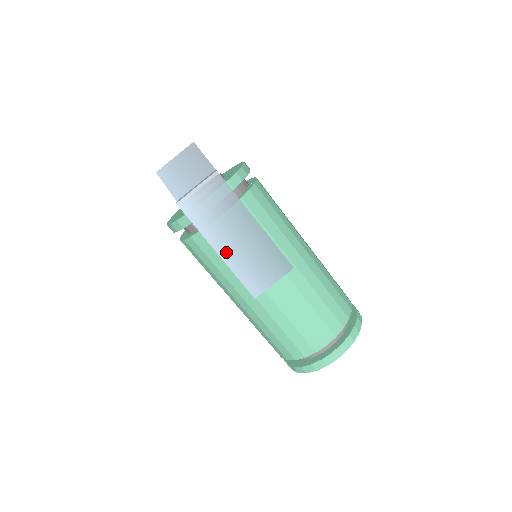
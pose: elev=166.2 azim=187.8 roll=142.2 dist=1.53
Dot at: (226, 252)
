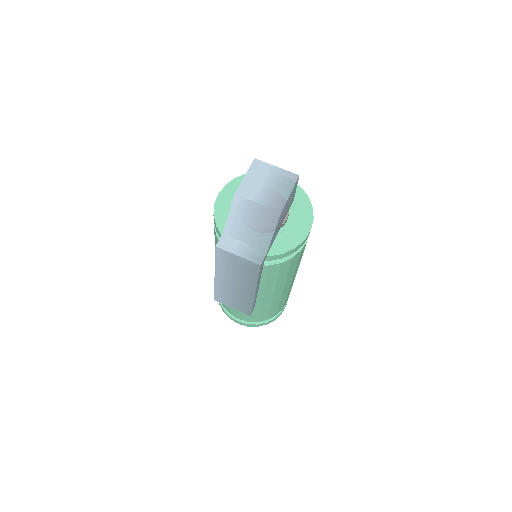
Dot at: (221, 281)
